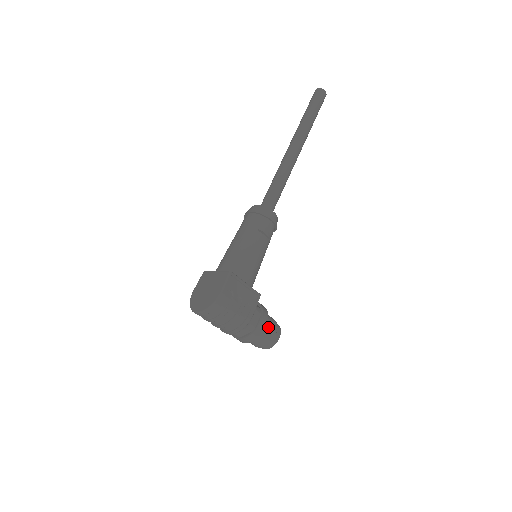
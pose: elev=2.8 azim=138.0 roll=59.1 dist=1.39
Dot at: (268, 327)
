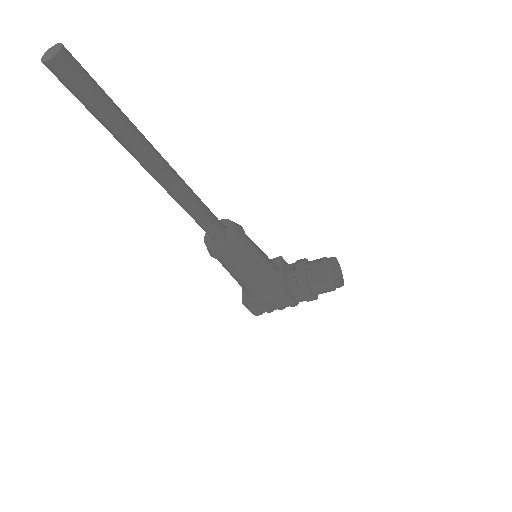
Dot at: (319, 291)
